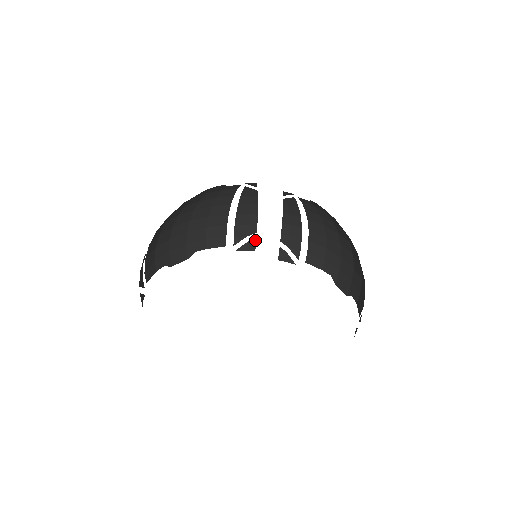
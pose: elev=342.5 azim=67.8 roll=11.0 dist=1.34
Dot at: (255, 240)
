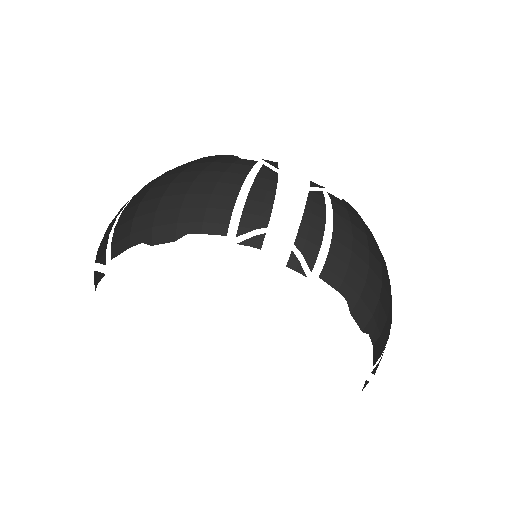
Dot at: (264, 236)
